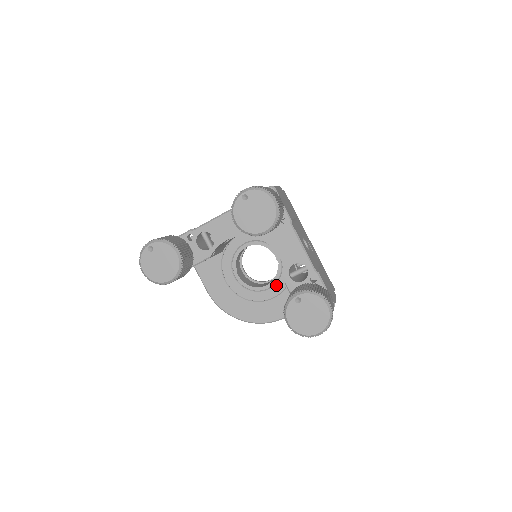
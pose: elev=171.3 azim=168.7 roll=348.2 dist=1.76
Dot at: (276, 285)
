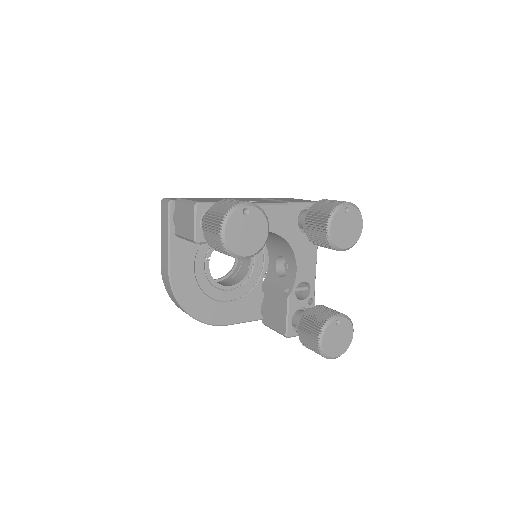
Dot at: (238, 289)
